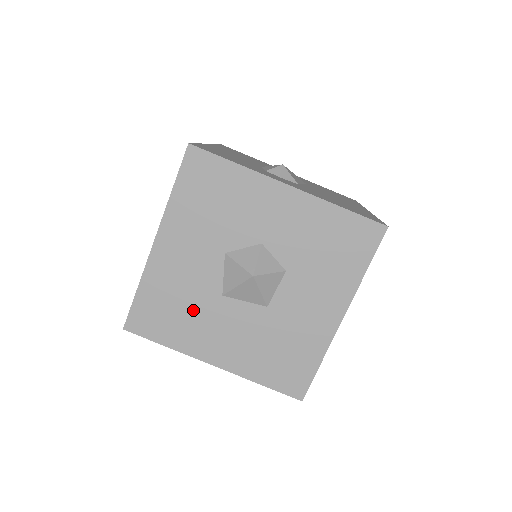
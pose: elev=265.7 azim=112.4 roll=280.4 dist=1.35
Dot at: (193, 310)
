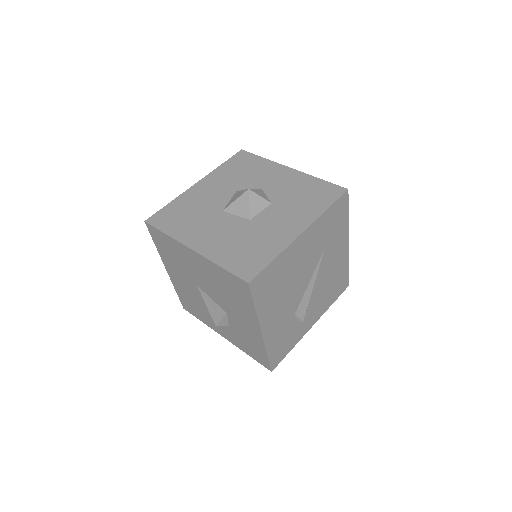
Dot at: (198, 216)
